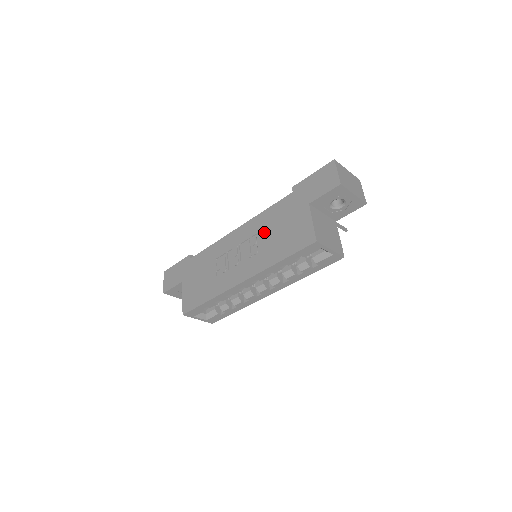
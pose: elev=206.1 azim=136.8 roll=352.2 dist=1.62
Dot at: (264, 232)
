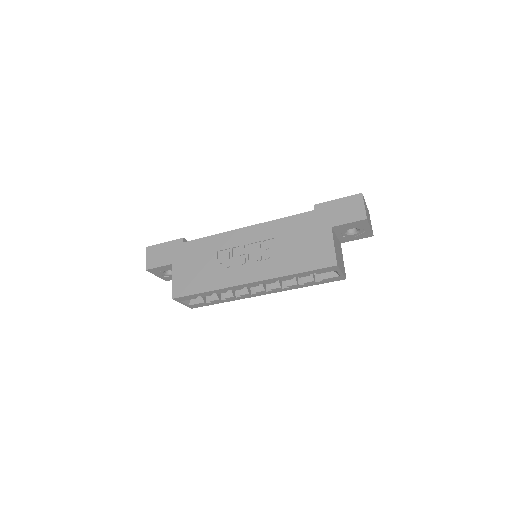
Dot at: (279, 240)
